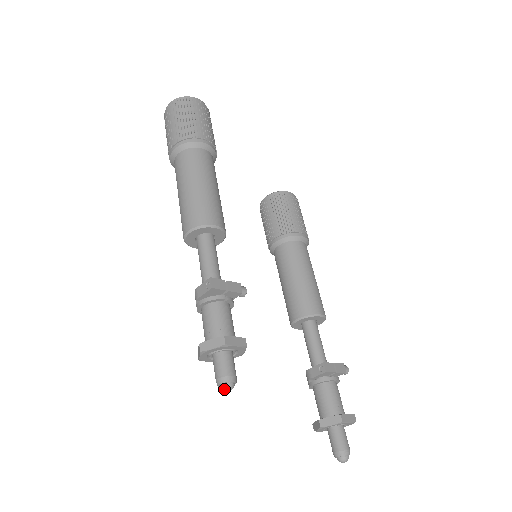
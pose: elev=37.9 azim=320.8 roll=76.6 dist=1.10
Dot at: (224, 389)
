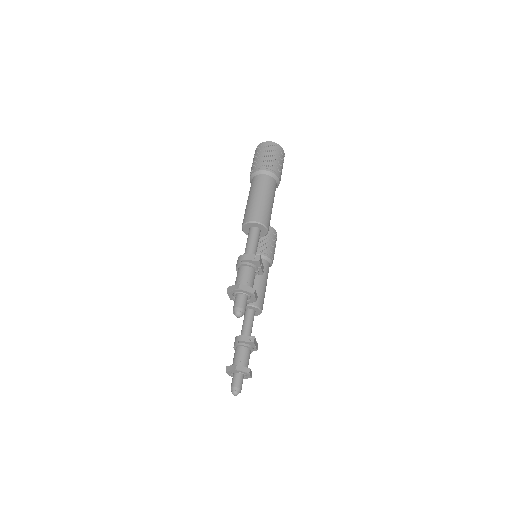
Dot at: (238, 314)
